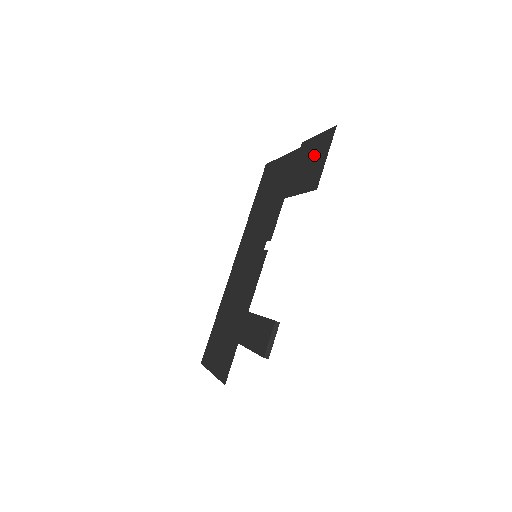
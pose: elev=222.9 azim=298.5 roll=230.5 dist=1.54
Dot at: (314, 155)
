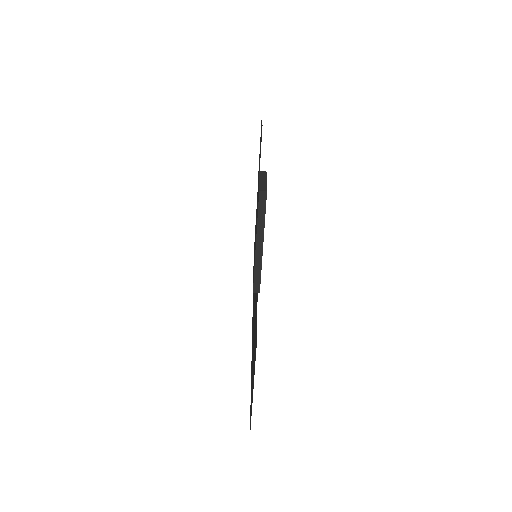
Dot at: (260, 143)
